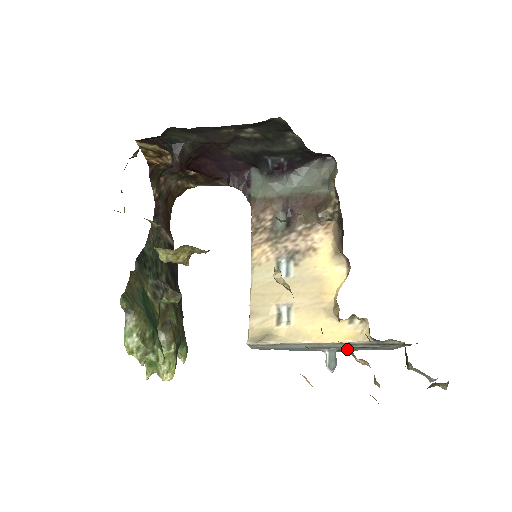
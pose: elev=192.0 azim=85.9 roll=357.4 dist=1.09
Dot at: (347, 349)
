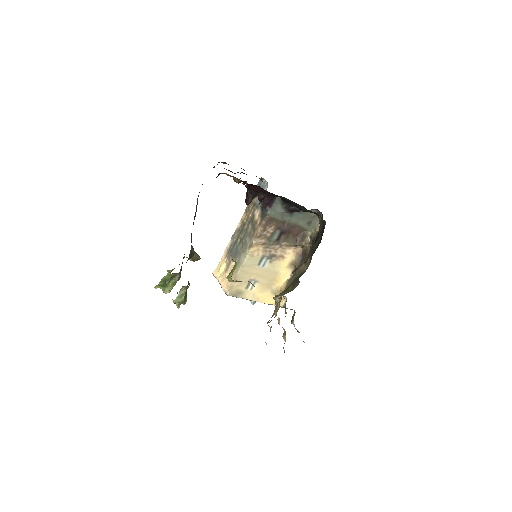
Dot at: occluded
